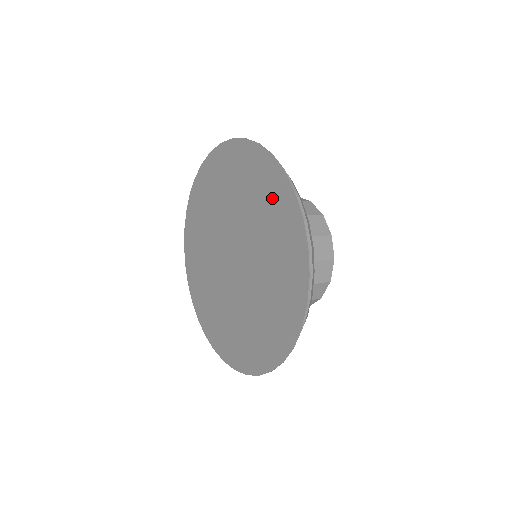
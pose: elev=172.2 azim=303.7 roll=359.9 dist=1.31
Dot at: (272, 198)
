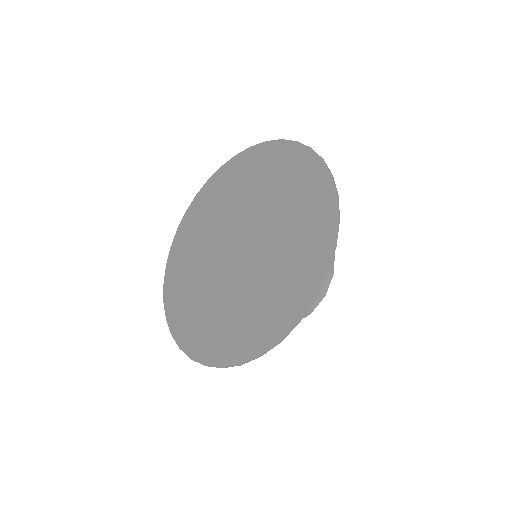
Dot at: (303, 184)
